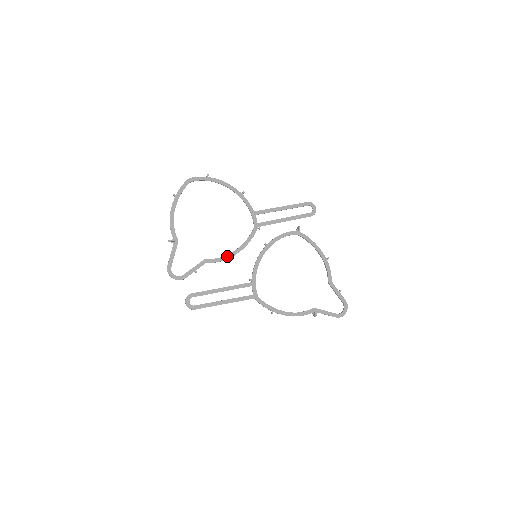
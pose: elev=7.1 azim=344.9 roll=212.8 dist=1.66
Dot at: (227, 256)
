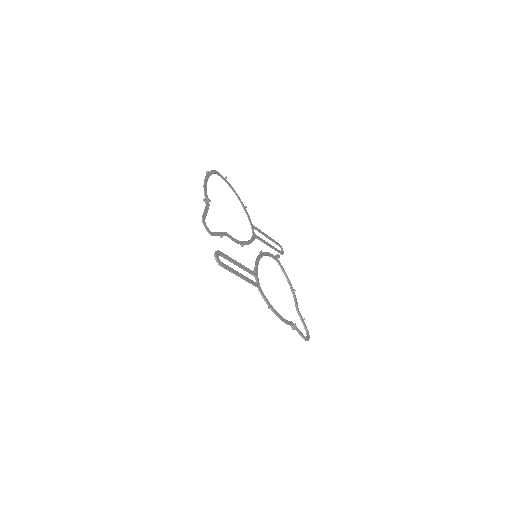
Dot at: (240, 241)
